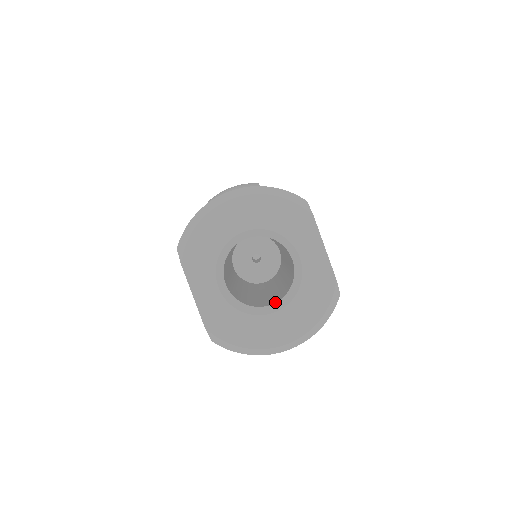
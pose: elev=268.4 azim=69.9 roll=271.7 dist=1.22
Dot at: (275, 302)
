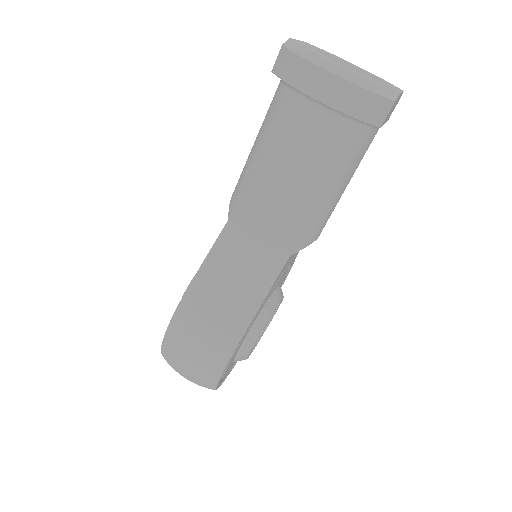
Dot at: occluded
